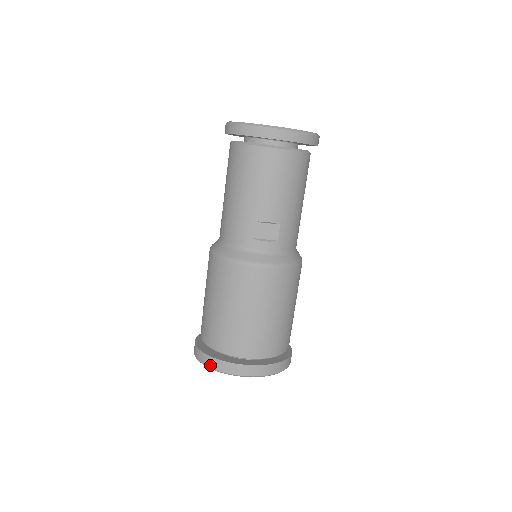
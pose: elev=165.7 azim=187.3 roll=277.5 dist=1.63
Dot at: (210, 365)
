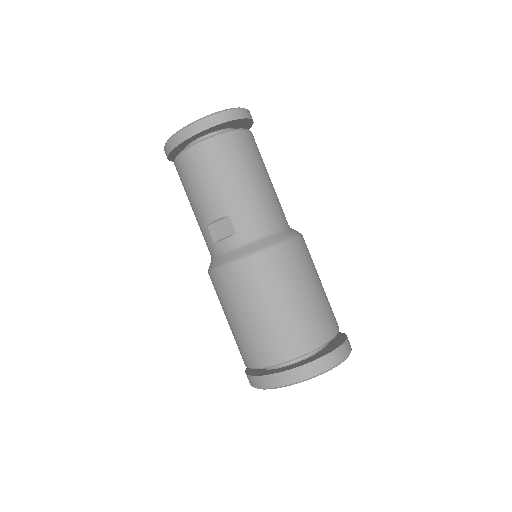
Dot at: (251, 384)
